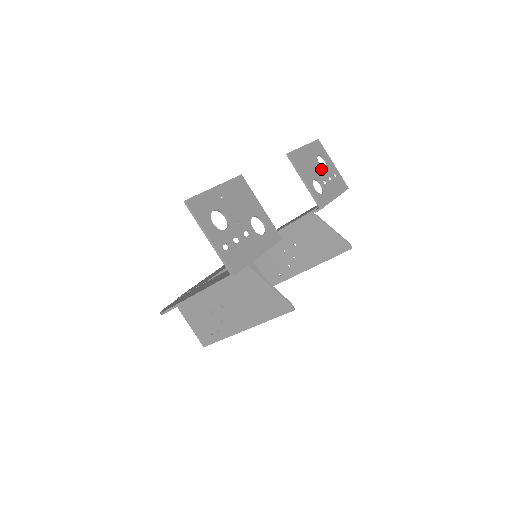
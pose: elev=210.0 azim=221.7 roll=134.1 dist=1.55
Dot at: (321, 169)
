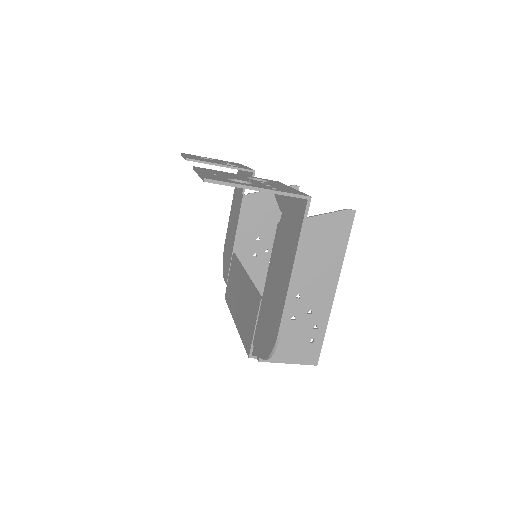
Dot at: (213, 160)
